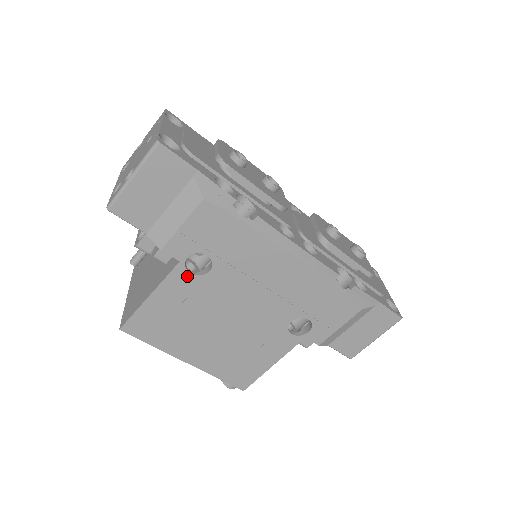
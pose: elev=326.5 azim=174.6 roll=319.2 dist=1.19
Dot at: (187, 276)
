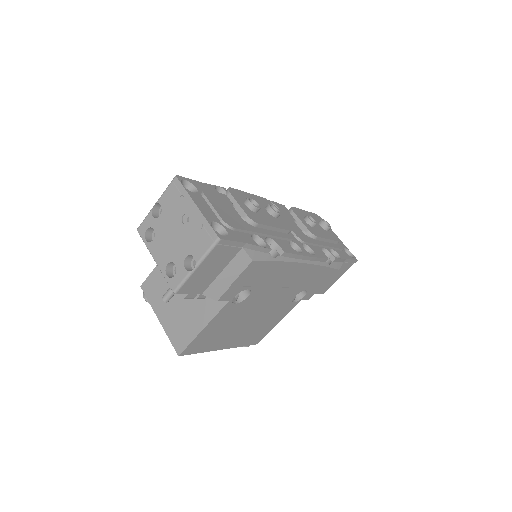
Dot at: (232, 306)
